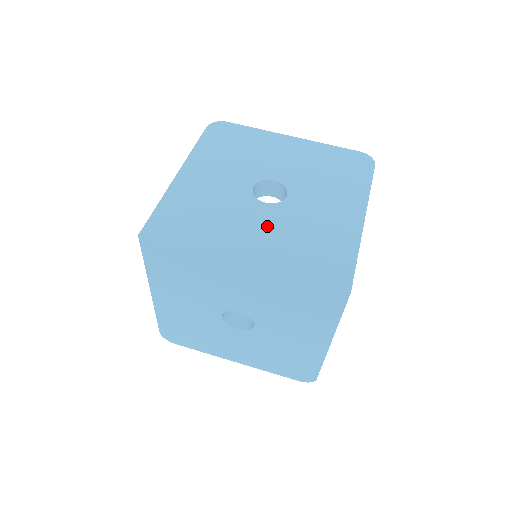
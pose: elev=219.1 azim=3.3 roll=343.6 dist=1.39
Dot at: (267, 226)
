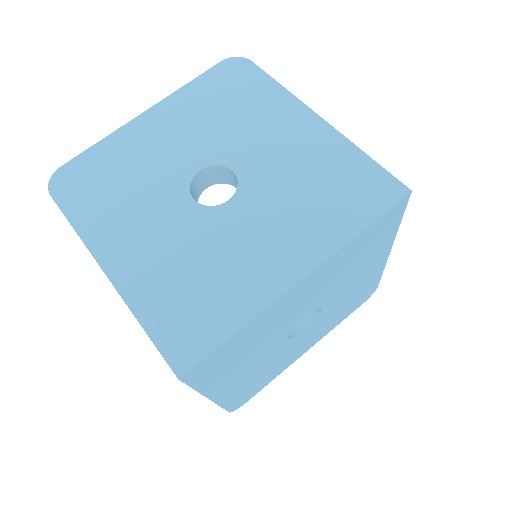
Dot at: (265, 219)
